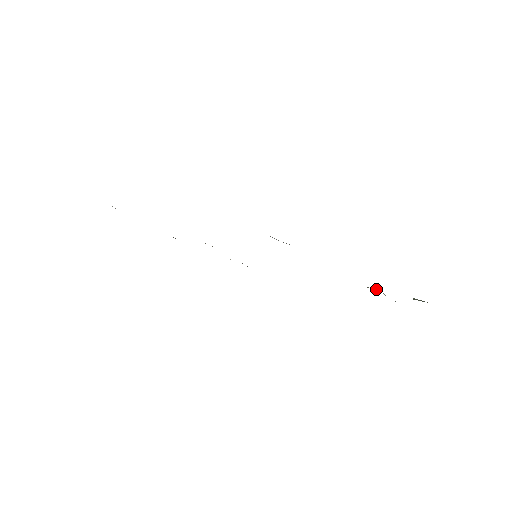
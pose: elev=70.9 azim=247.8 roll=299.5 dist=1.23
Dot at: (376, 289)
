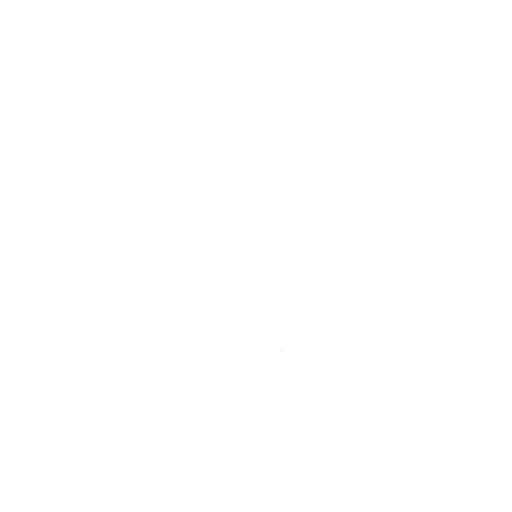
Dot at: occluded
